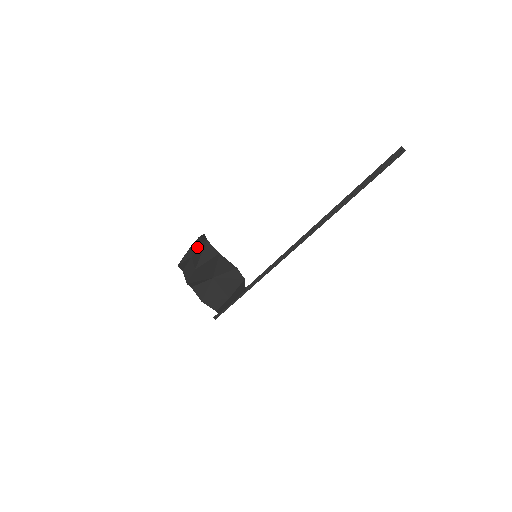
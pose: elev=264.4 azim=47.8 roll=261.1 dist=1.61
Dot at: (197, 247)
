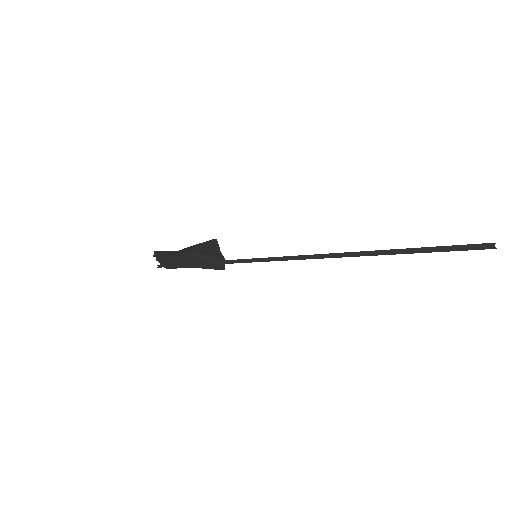
Dot at: (198, 244)
